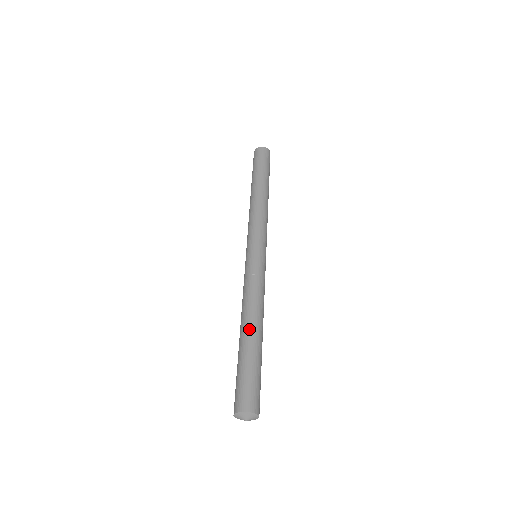
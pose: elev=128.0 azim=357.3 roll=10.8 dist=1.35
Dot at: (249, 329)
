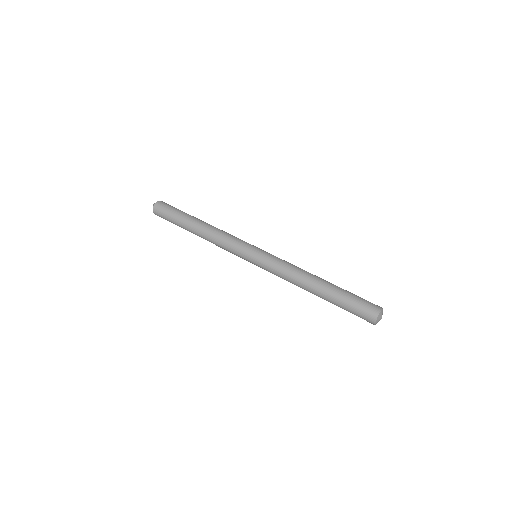
Dot at: (321, 283)
